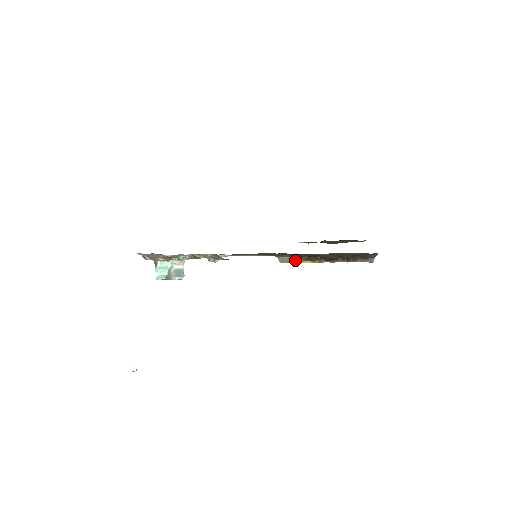
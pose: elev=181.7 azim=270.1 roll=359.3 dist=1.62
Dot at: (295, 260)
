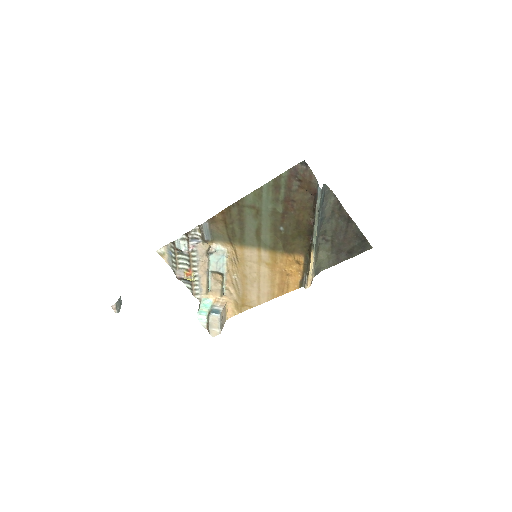
Dot at: (309, 271)
